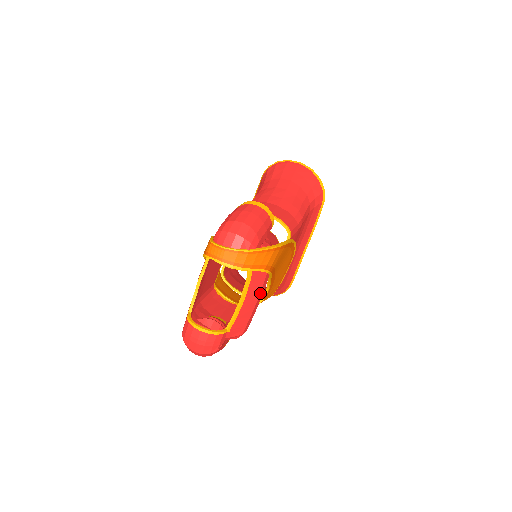
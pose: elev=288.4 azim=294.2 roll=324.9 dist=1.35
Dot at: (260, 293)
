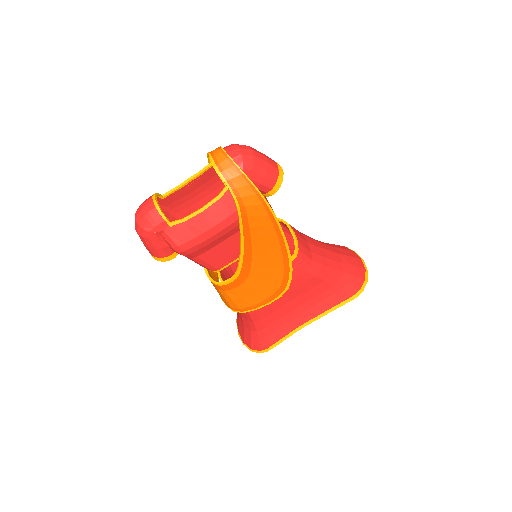
Dot at: (219, 223)
